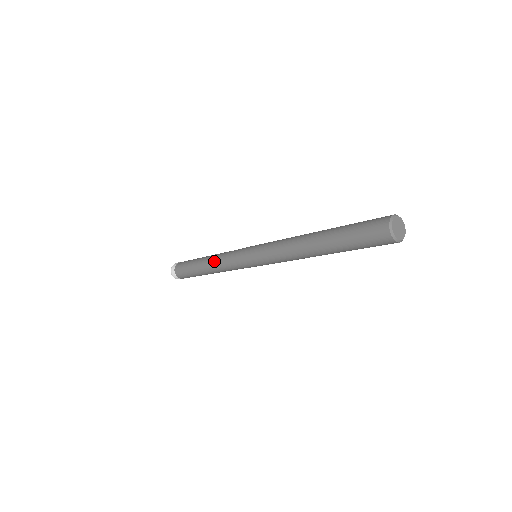
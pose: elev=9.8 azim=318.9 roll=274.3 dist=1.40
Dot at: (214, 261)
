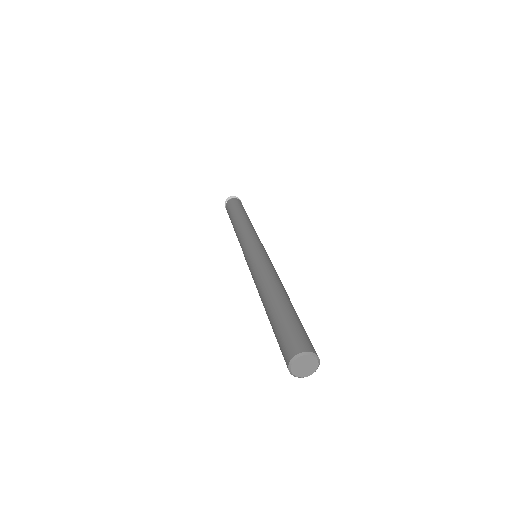
Dot at: (236, 235)
